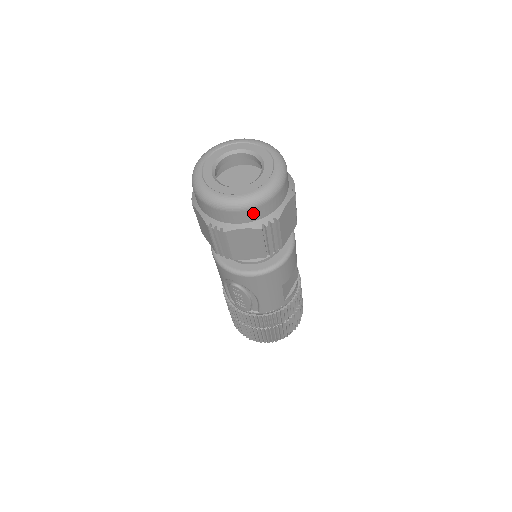
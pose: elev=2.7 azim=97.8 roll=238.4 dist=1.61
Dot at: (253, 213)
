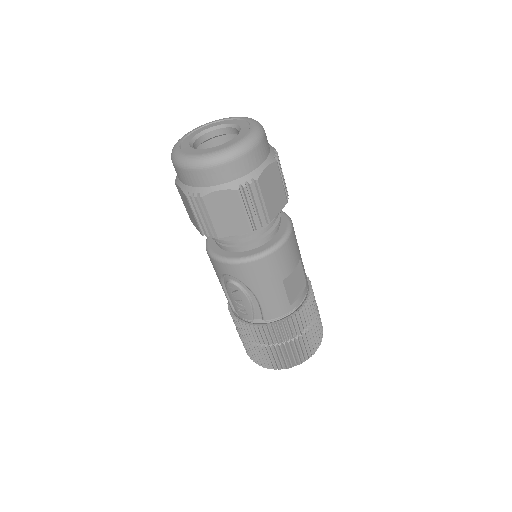
Dot at: (227, 170)
